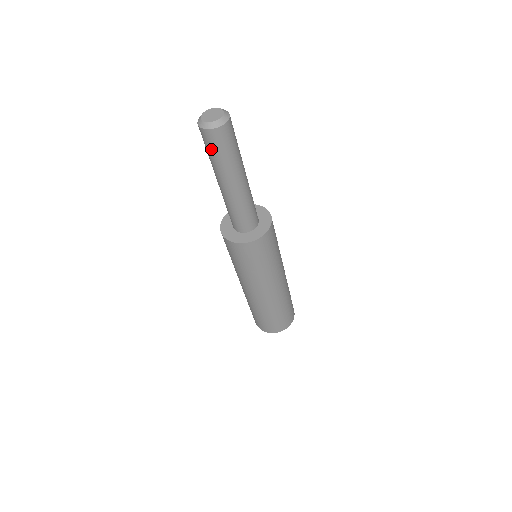
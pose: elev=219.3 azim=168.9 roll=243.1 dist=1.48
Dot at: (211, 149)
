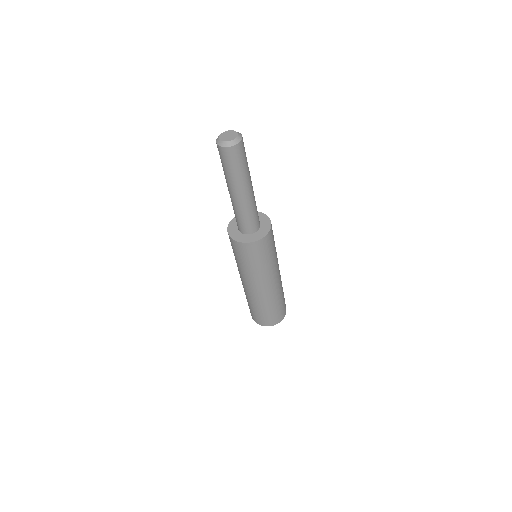
Dot at: occluded
